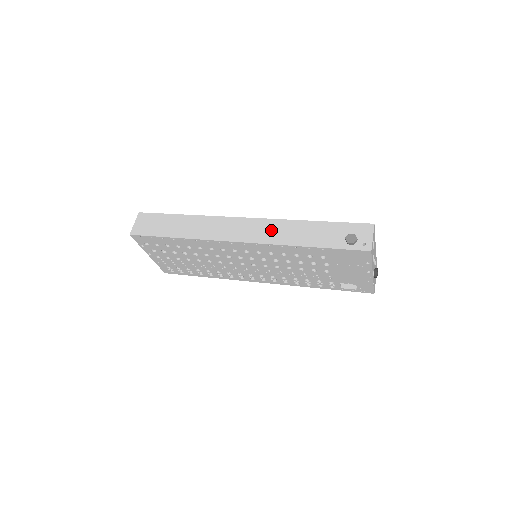
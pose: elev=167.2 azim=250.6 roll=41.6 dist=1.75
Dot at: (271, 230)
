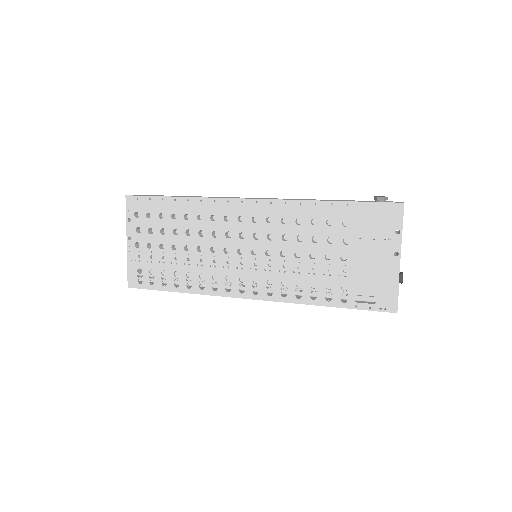
Dot at: occluded
